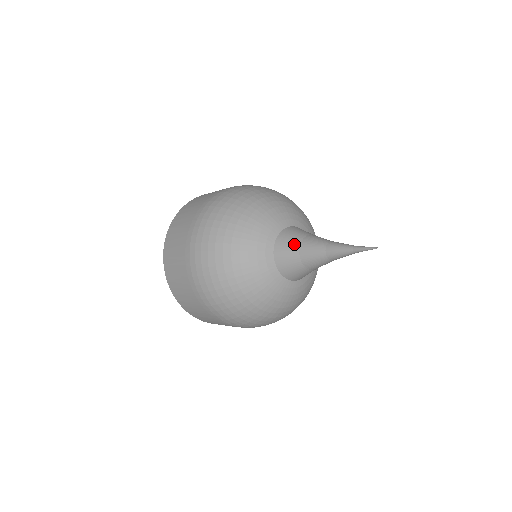
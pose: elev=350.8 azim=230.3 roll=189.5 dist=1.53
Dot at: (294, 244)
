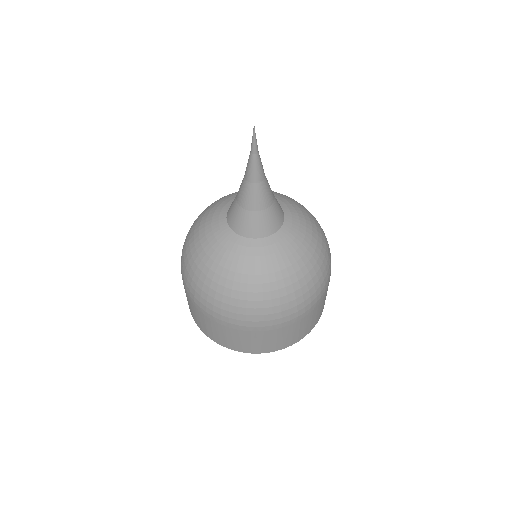
Dot at: occluded
